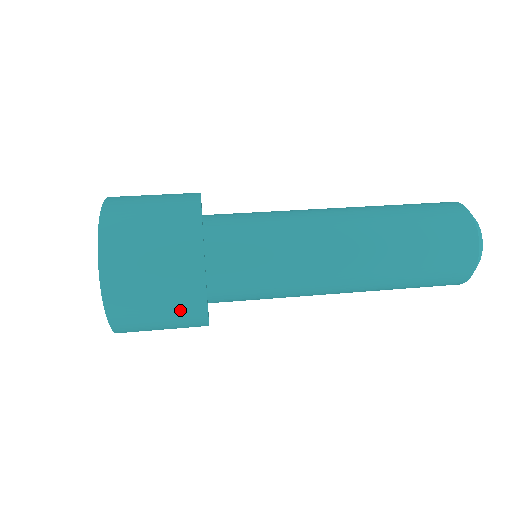
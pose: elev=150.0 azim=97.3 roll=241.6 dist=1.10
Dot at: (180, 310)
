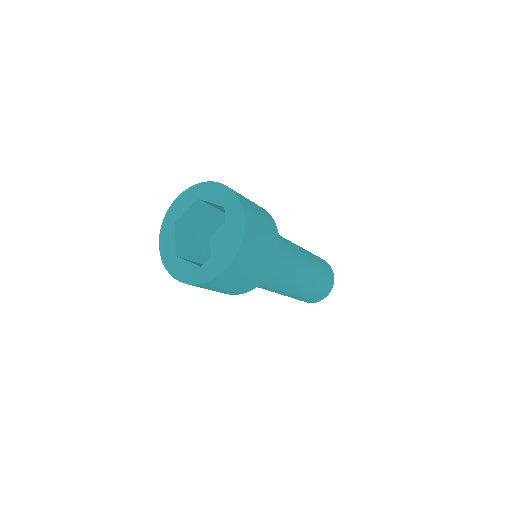
Dot at: (266, 217)
